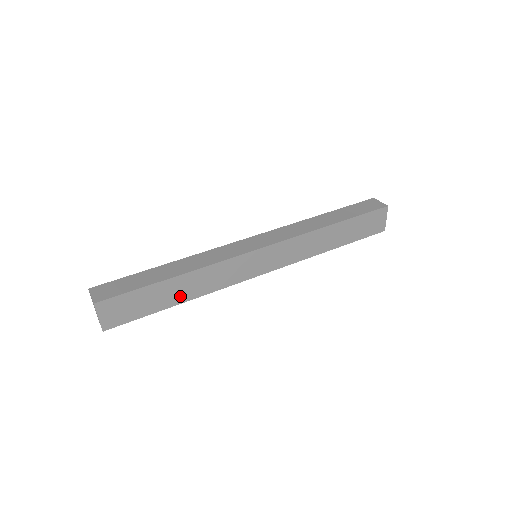
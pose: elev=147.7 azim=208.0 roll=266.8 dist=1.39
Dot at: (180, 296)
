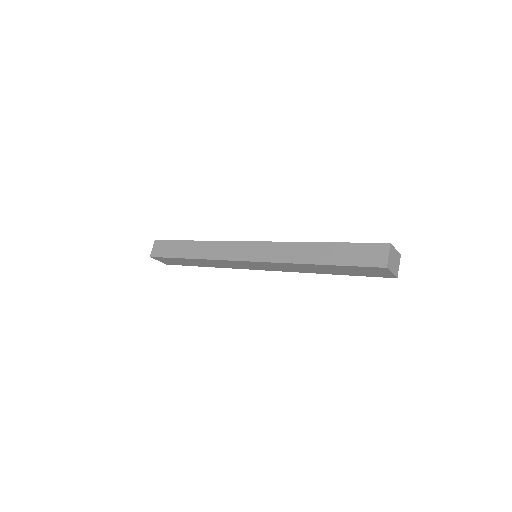
Dot at: (202, 264)
